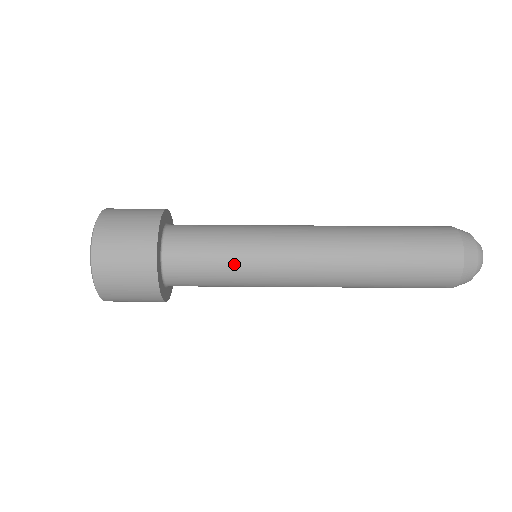
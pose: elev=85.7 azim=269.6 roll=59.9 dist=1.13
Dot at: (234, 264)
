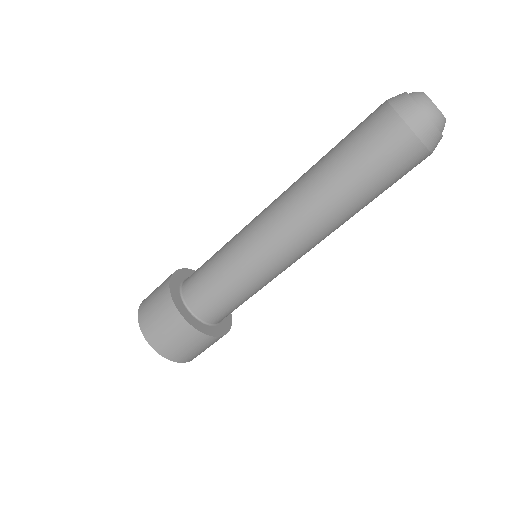
Dot at: occluded
